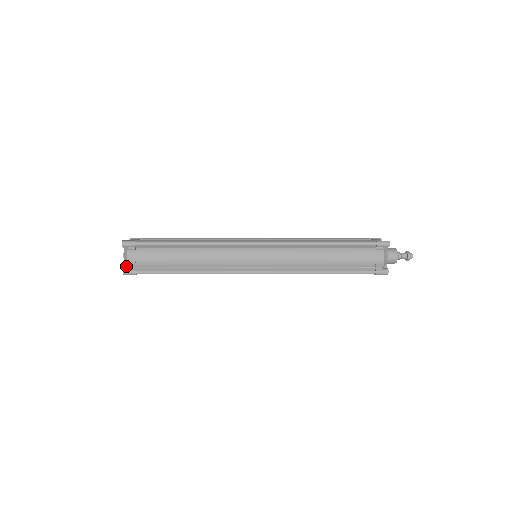
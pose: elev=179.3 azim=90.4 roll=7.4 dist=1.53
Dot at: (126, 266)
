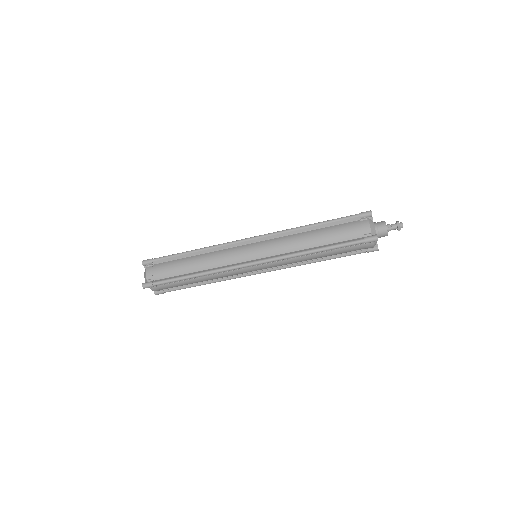
Dot at: occluded
